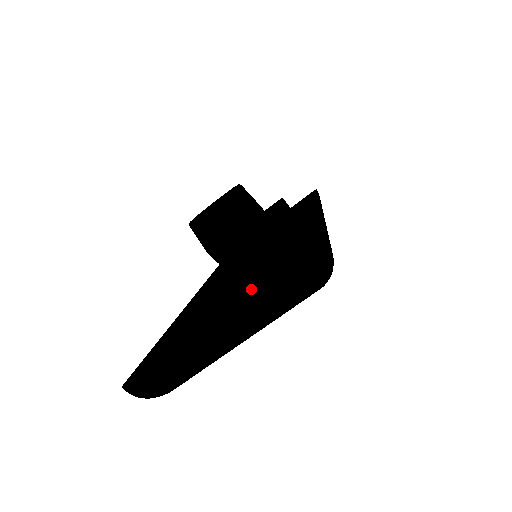
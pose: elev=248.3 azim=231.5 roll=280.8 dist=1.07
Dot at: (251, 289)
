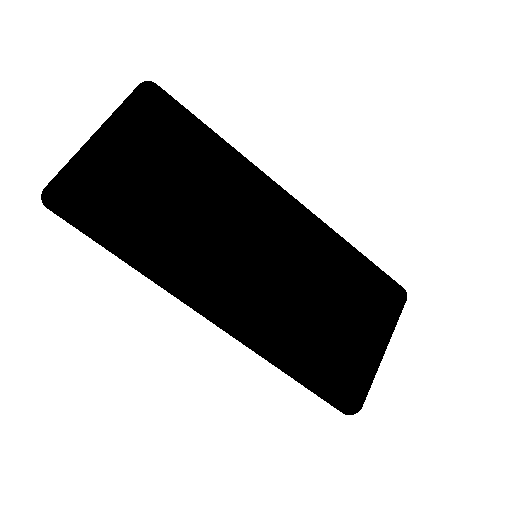
Dot at: occluded
